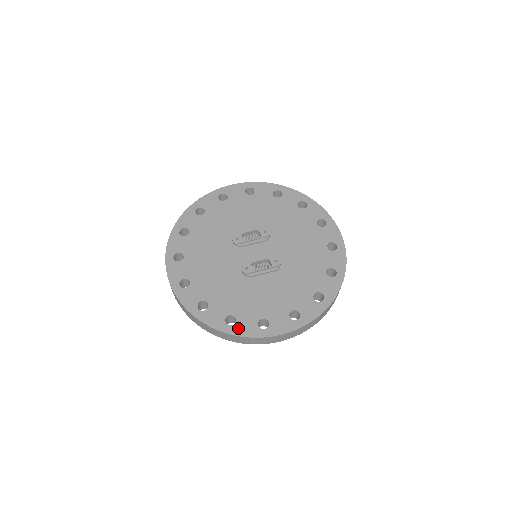
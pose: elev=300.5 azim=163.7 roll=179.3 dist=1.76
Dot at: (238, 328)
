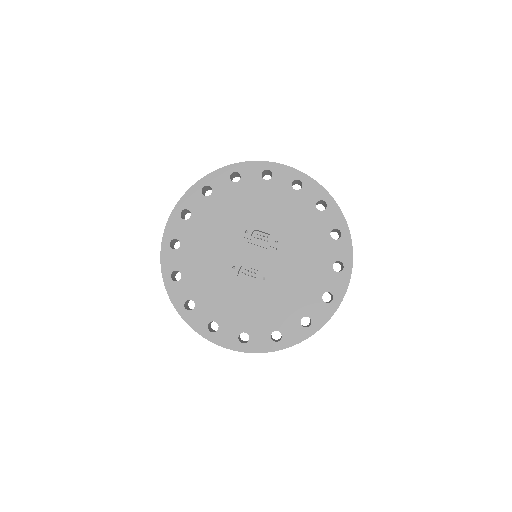
Dot at: (191, 316)
